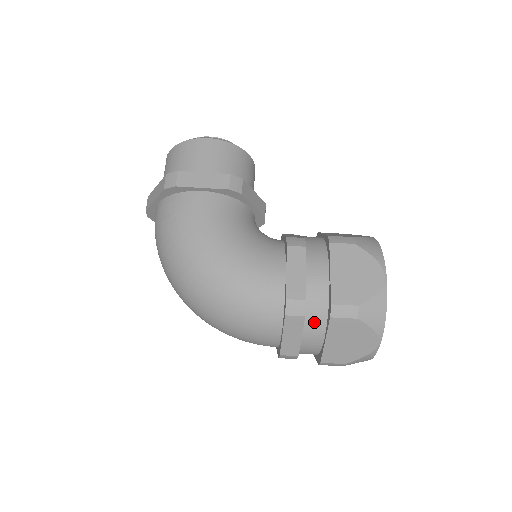
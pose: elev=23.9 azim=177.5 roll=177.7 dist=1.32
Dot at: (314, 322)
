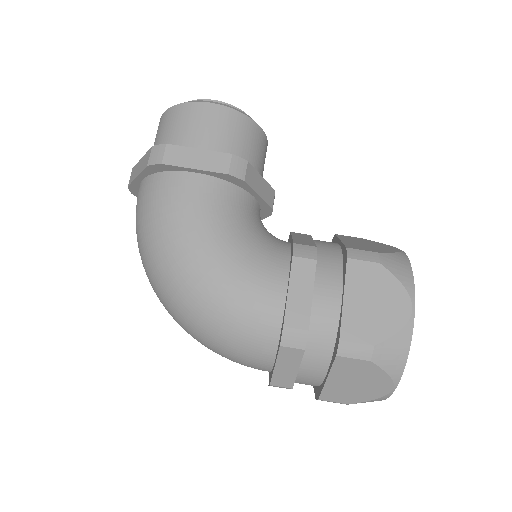
Dot at: (315, 356)
